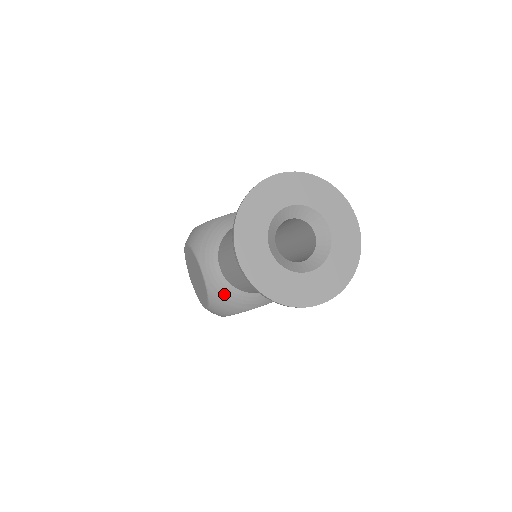
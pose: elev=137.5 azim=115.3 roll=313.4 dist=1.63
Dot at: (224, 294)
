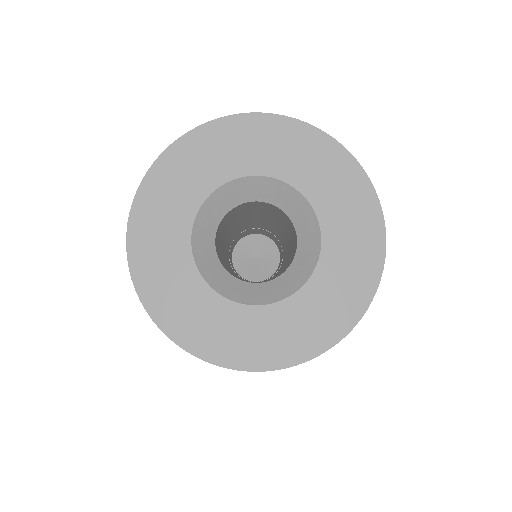
Dot at: occluded
